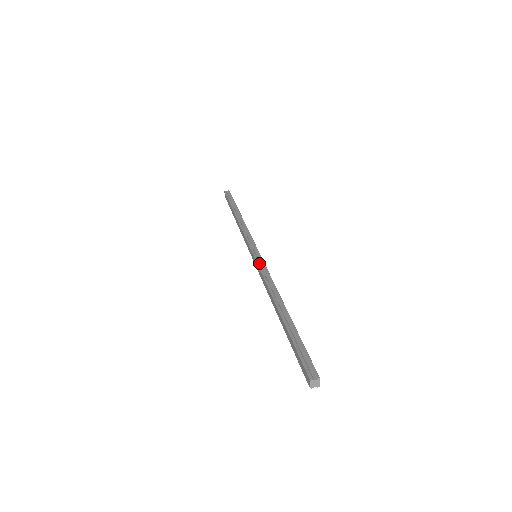
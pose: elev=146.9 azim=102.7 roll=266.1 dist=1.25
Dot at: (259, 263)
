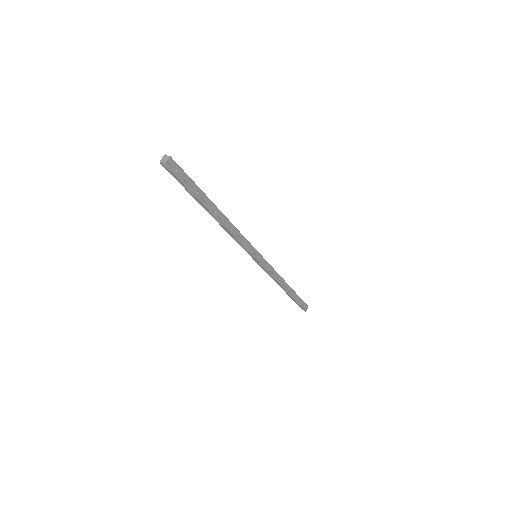
Dot at: occluded
